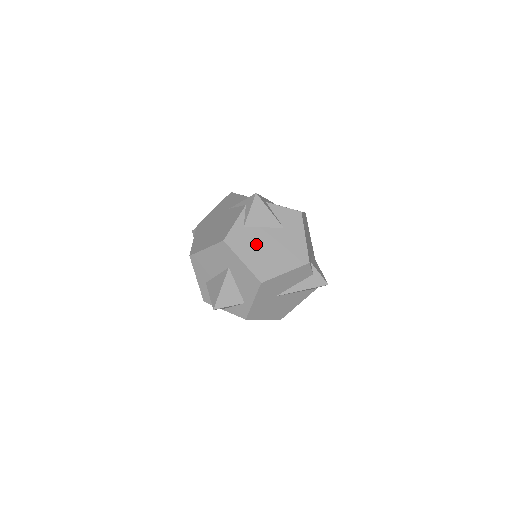
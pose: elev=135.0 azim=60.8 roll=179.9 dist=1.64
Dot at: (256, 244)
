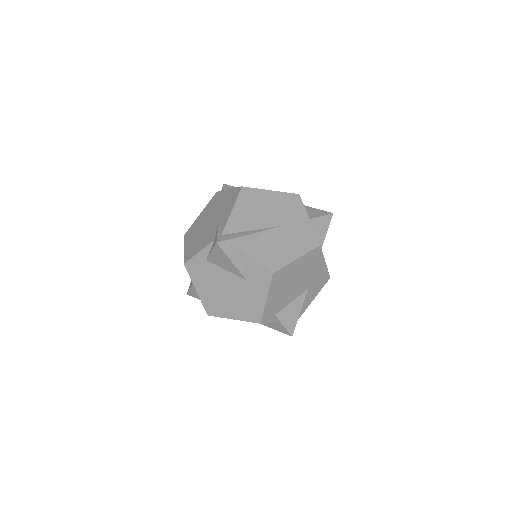
Dot at: (213, 282)
